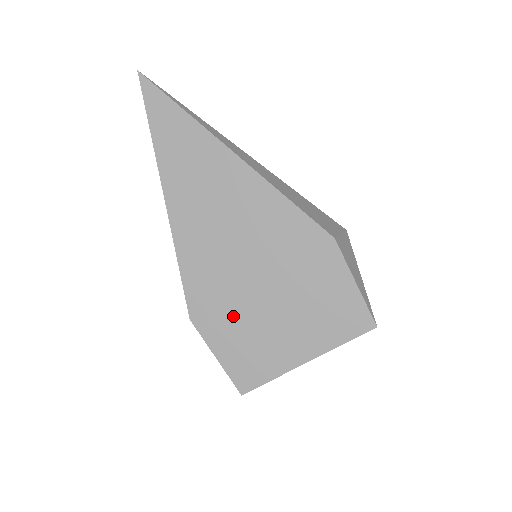
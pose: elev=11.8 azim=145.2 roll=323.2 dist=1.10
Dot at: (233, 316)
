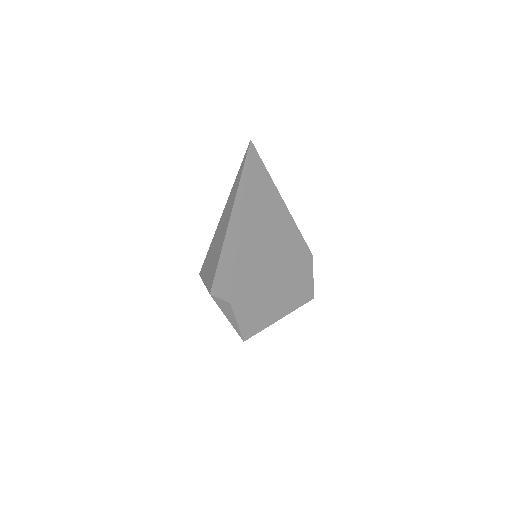
Dot at: (254, 299)
